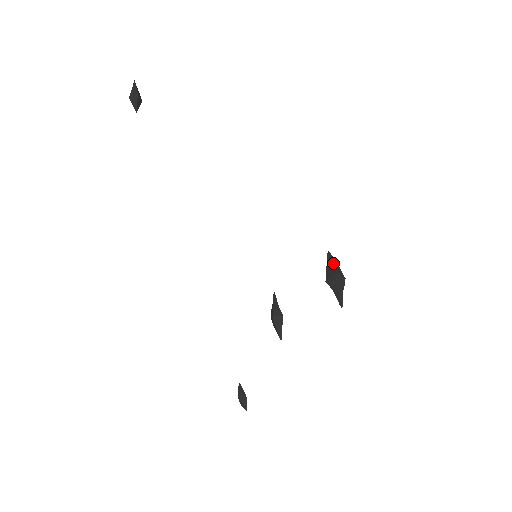
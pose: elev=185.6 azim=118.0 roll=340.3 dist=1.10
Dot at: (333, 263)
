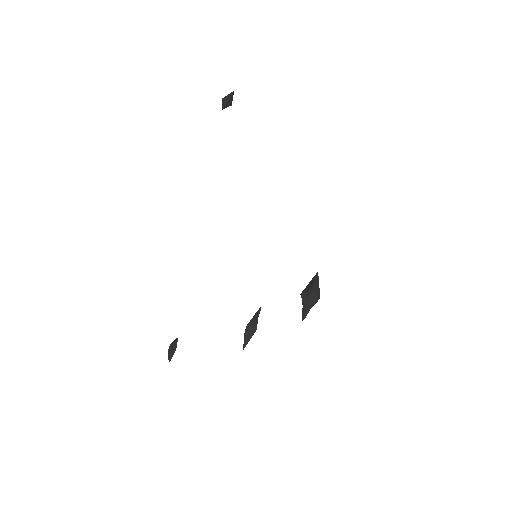
Dot at: (315, 282)
